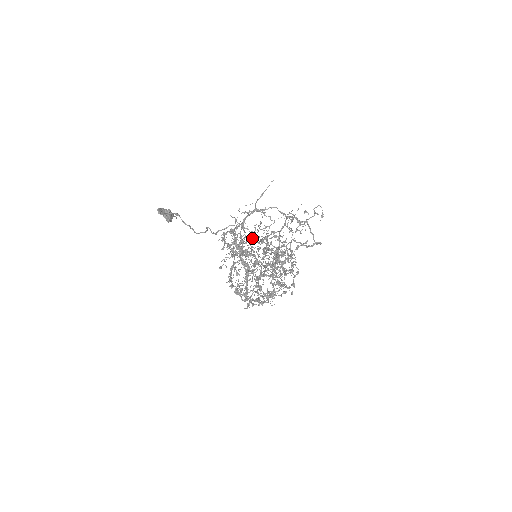
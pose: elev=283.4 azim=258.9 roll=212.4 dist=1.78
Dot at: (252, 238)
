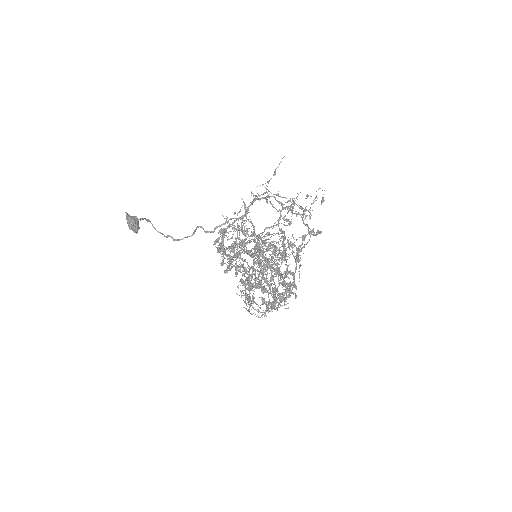
Dot at: occluded
